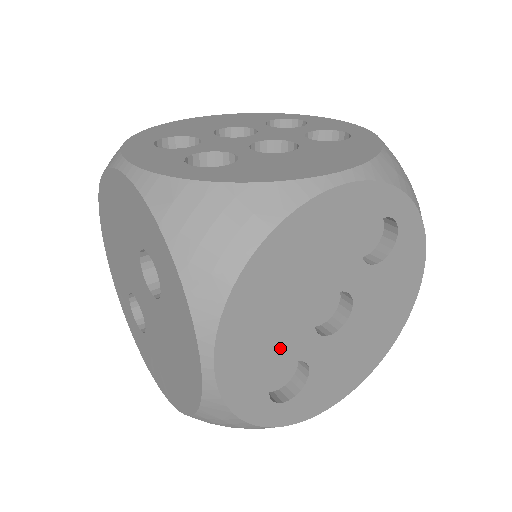
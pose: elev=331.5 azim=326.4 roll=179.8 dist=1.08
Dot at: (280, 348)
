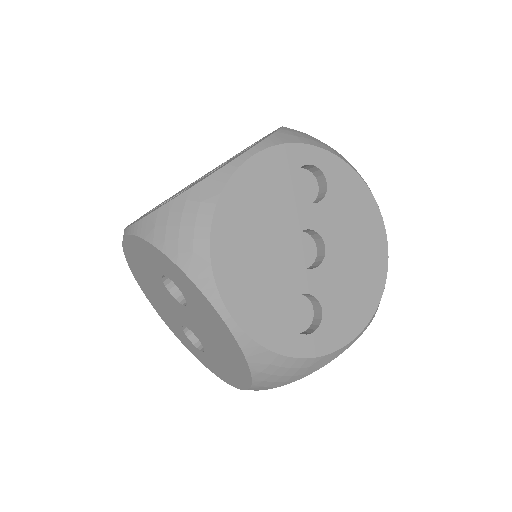
Dot at: (278, 288)
